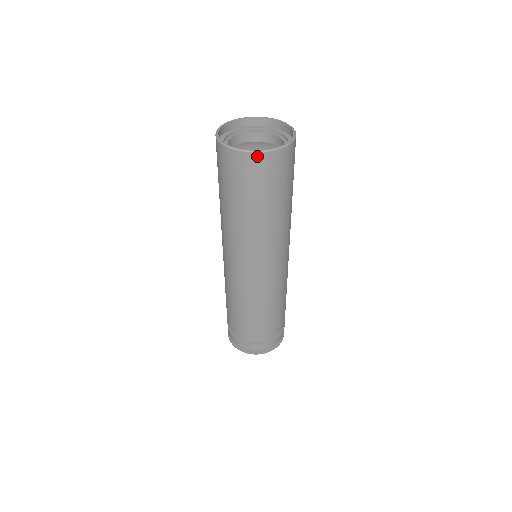
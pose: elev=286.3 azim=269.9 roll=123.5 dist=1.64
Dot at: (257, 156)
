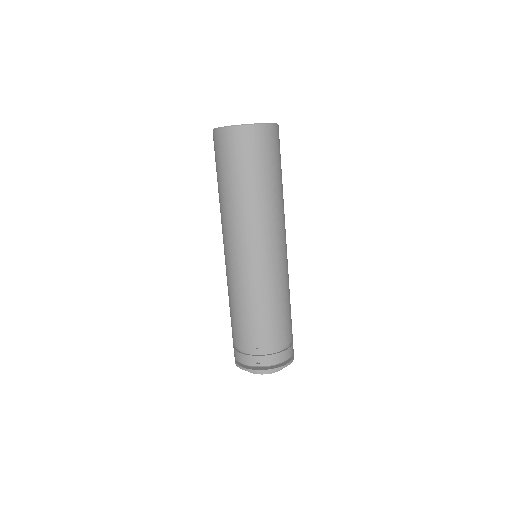
Dot at: (258, 128)
